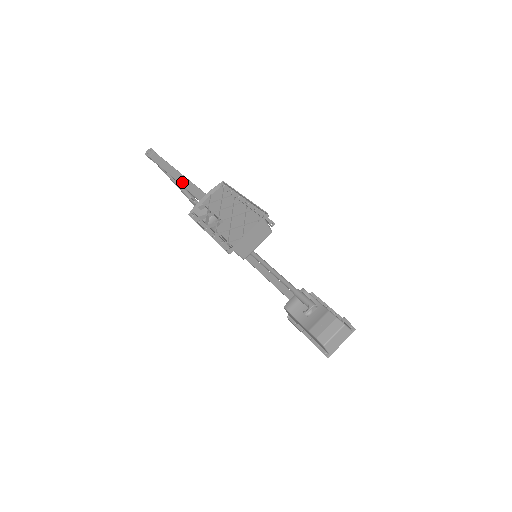
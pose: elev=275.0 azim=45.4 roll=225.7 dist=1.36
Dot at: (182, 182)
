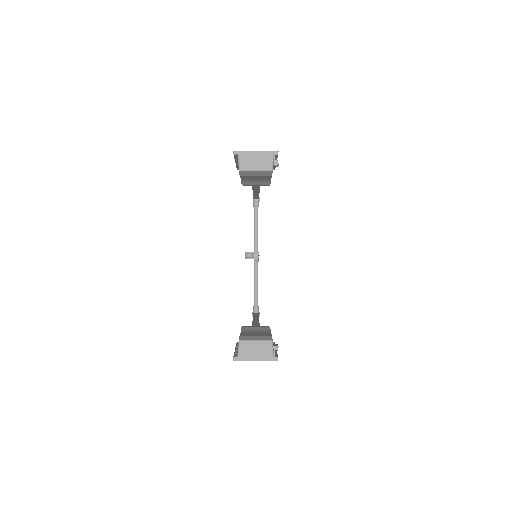
Dot at: occluded
